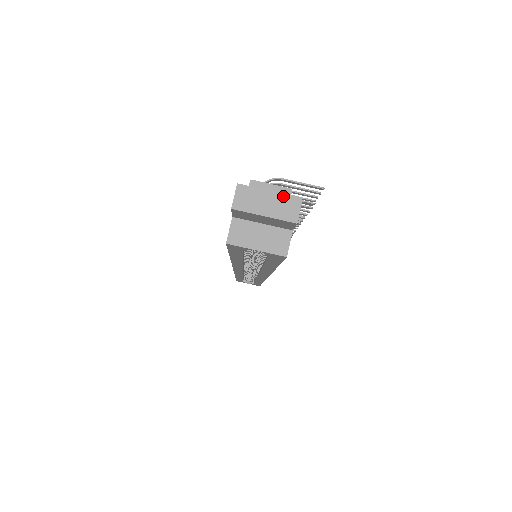
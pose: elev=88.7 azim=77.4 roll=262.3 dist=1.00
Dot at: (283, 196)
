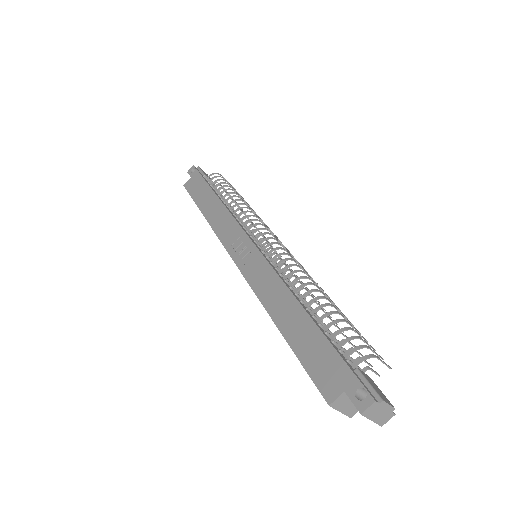
Dot at: (389, 412)
